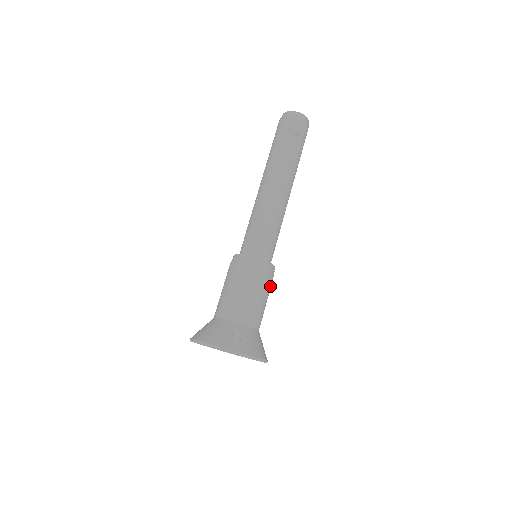
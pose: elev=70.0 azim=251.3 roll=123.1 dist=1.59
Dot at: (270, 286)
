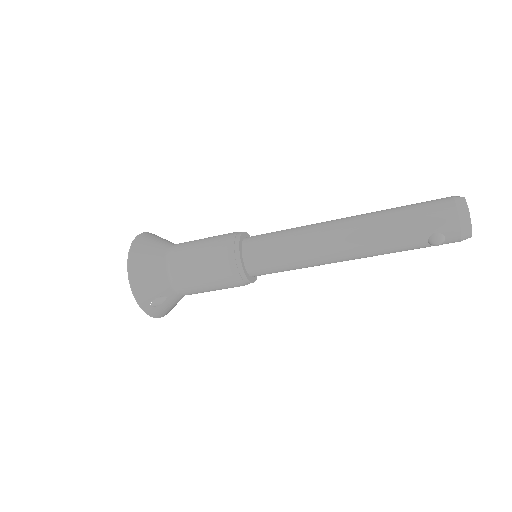
Dot at: occluded
